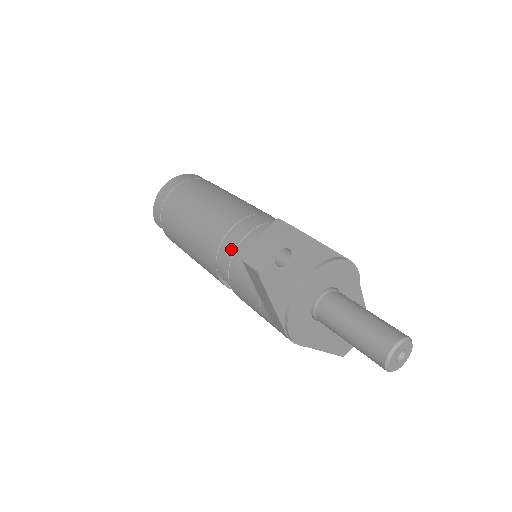
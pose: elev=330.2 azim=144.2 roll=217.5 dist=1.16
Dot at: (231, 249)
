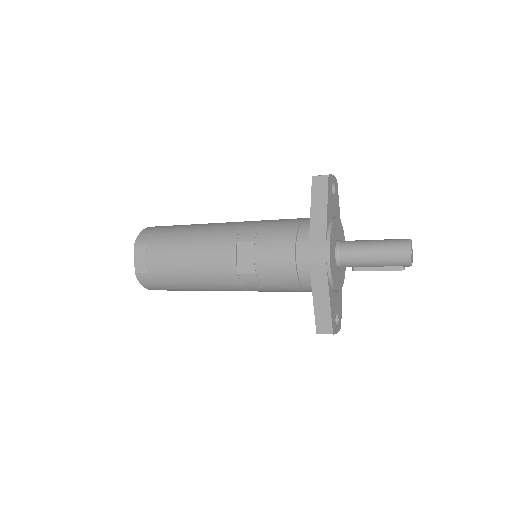
Dot at: (258, 221)
